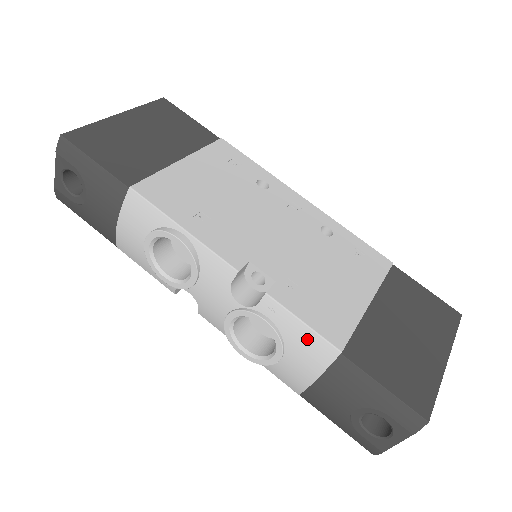
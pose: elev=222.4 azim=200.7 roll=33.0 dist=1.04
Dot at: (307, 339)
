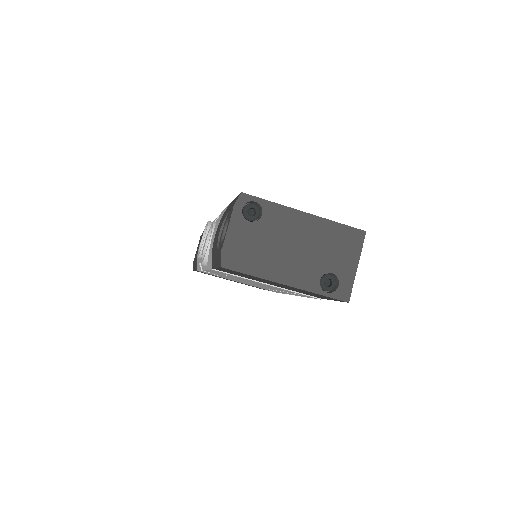
Dot at: occluded
